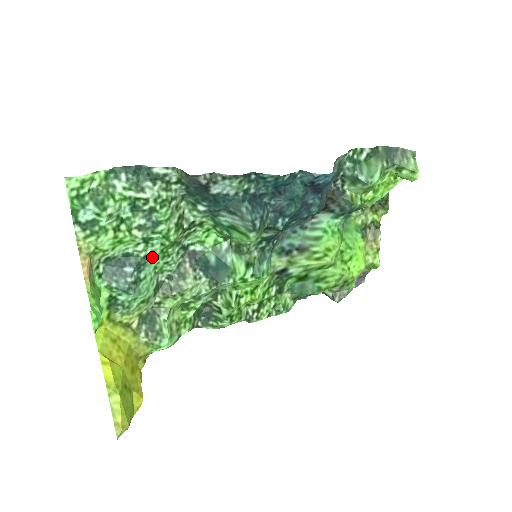
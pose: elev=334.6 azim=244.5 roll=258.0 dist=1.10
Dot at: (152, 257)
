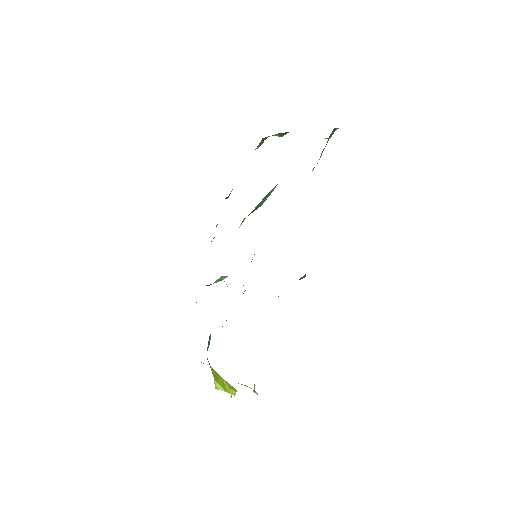
Dot at: occluded
